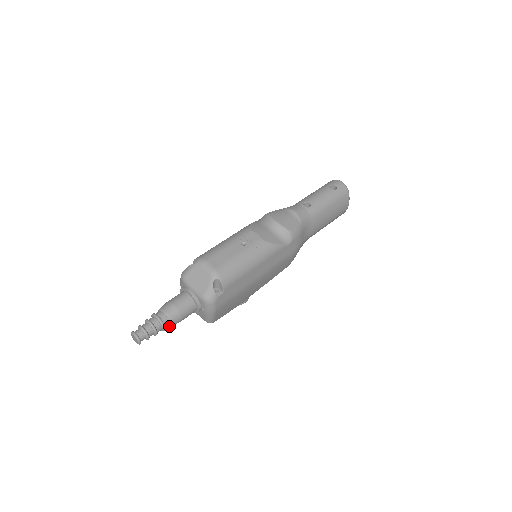
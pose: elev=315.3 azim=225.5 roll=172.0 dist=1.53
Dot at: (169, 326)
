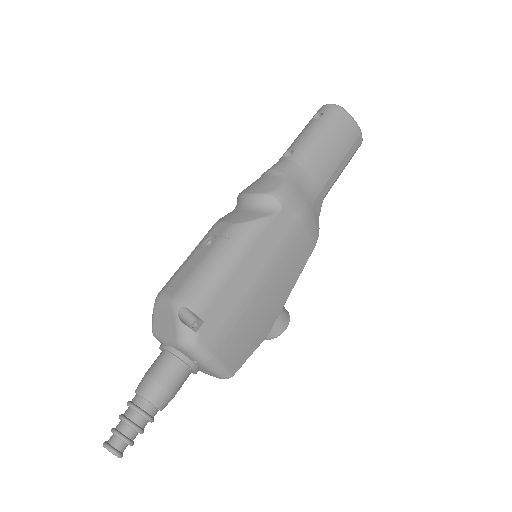
Dot at: occluded
